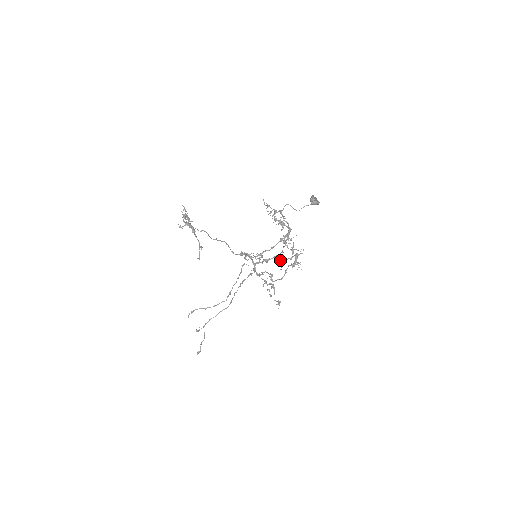
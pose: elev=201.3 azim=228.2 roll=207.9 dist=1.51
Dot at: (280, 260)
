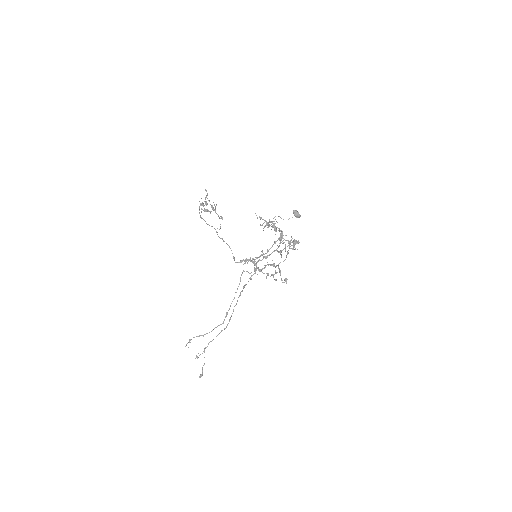
Dot at: (279, 251)
